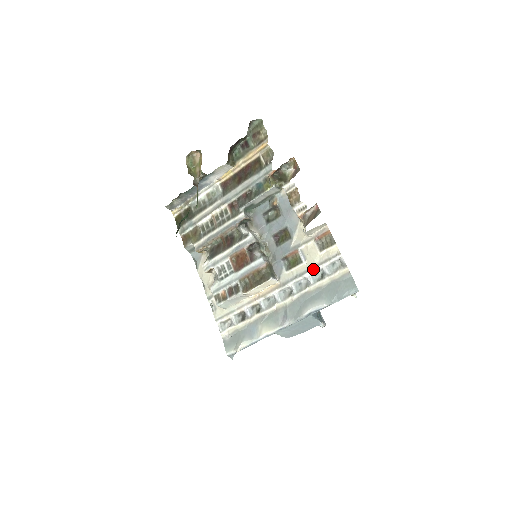
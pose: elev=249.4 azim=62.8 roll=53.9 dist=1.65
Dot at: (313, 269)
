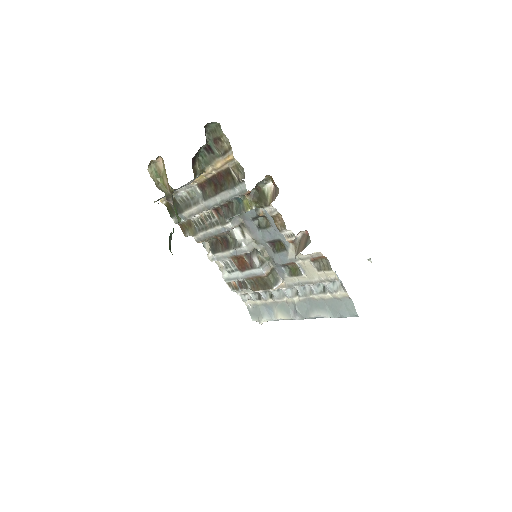
Dot at: (314, 284)
